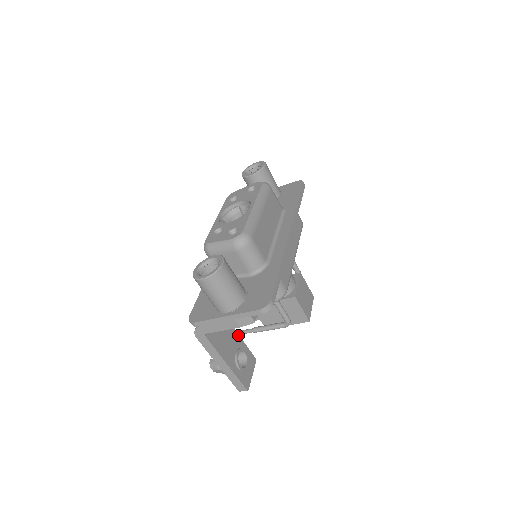
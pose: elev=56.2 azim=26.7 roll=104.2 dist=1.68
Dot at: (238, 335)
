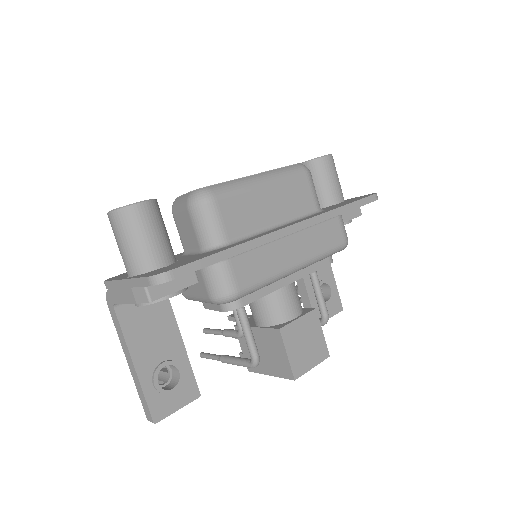
Dot at: (183, 344)
